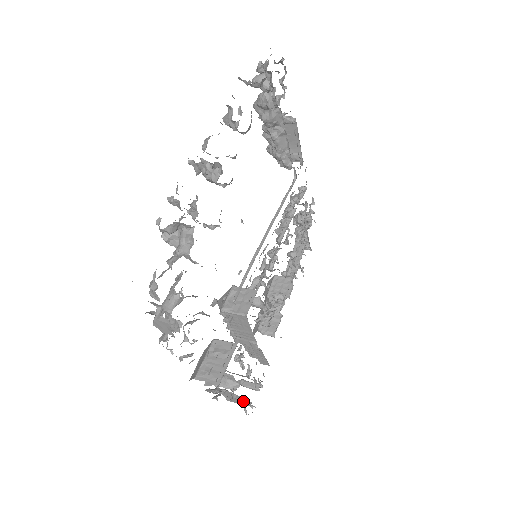
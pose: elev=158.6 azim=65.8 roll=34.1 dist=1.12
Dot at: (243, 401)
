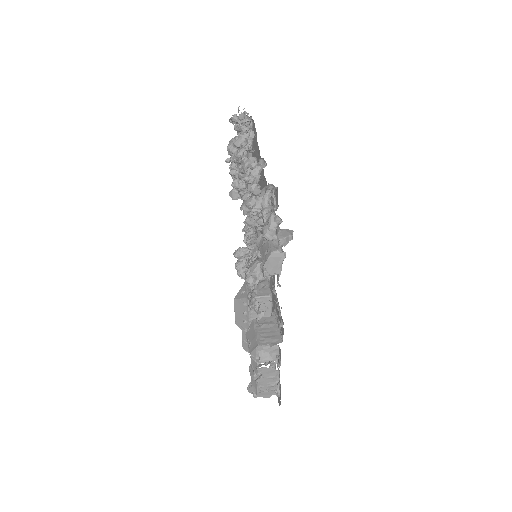
Dot at: (277, 379)
